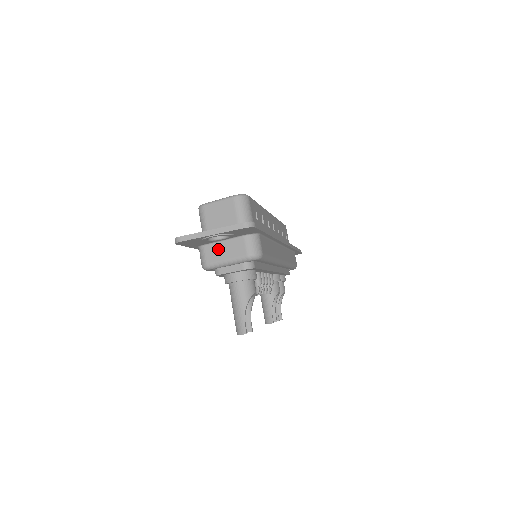
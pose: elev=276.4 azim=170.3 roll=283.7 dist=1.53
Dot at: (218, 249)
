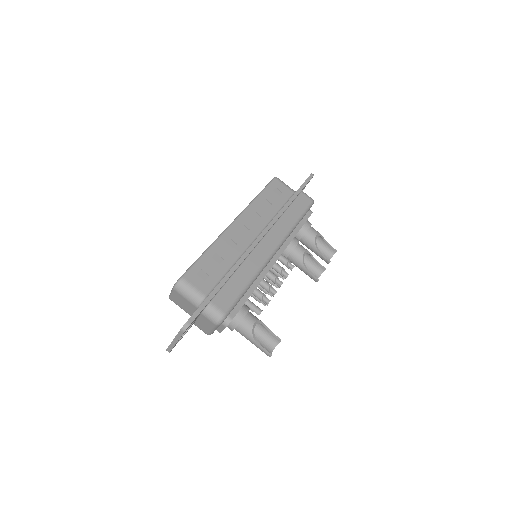
Dot at: (201, 324)
